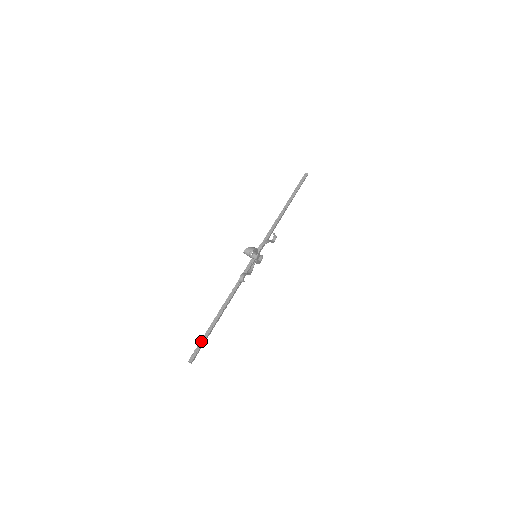
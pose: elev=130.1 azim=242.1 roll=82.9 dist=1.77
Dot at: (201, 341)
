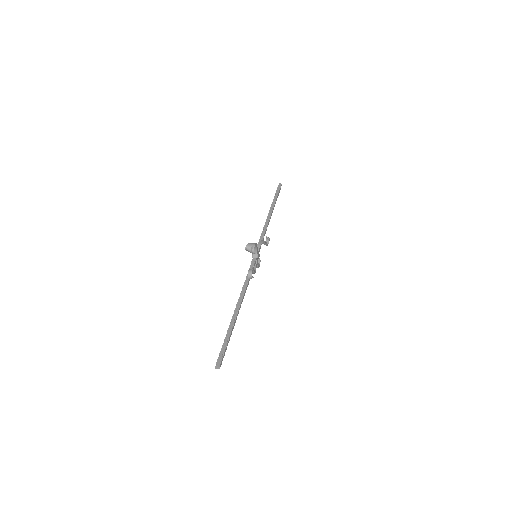
Dot at: (224, 343)
